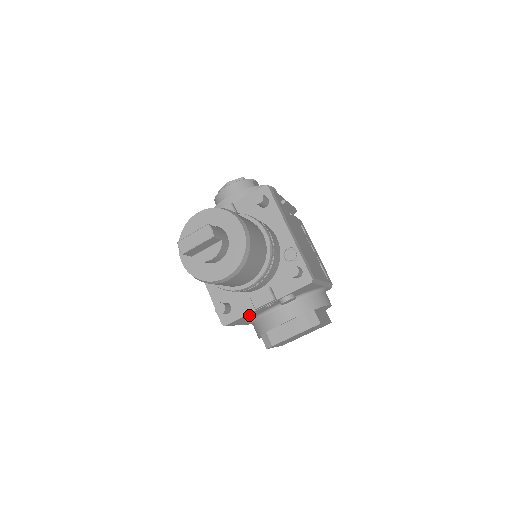
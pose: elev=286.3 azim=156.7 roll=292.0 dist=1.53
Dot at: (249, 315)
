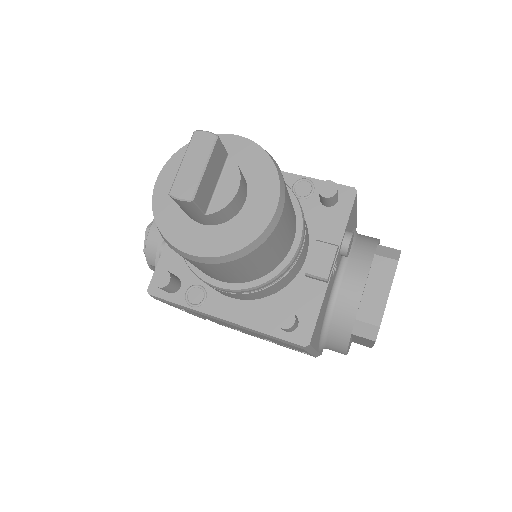
Dot at: (322, 306)
